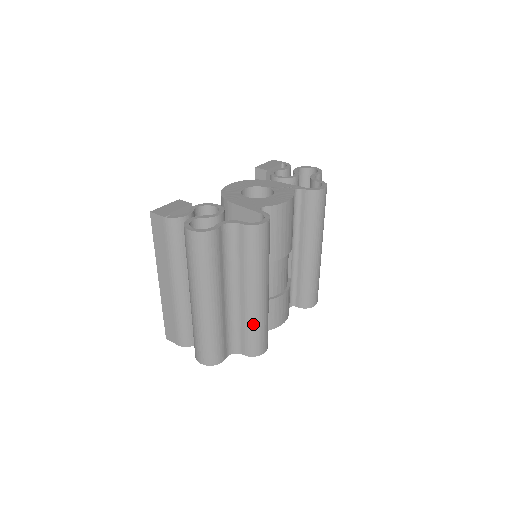
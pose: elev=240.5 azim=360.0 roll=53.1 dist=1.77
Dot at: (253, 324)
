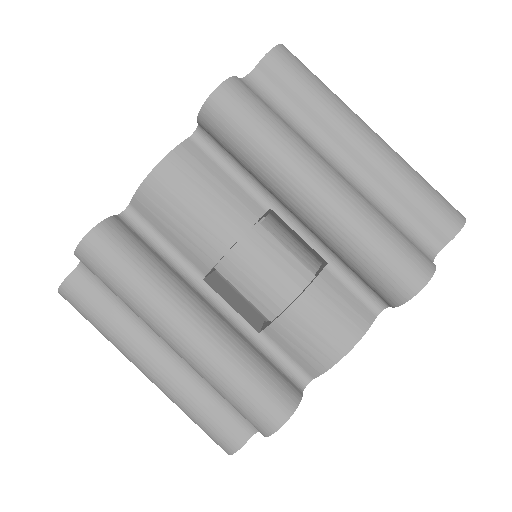
Dot at: (213, 385)
